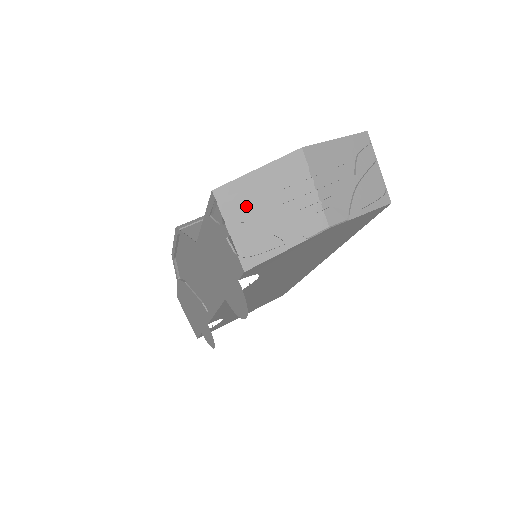
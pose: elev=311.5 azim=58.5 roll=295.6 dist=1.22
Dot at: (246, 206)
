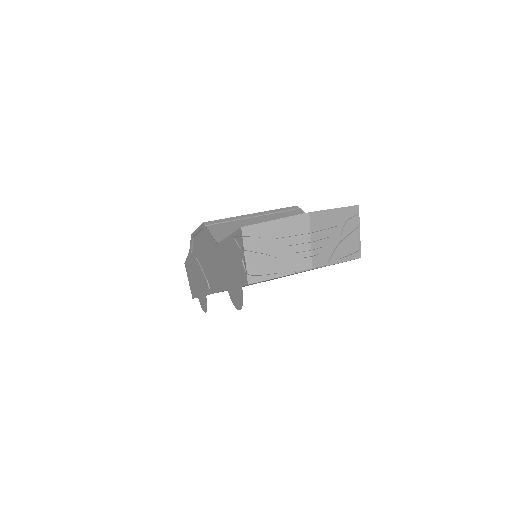
Dot at: (261, 242)
